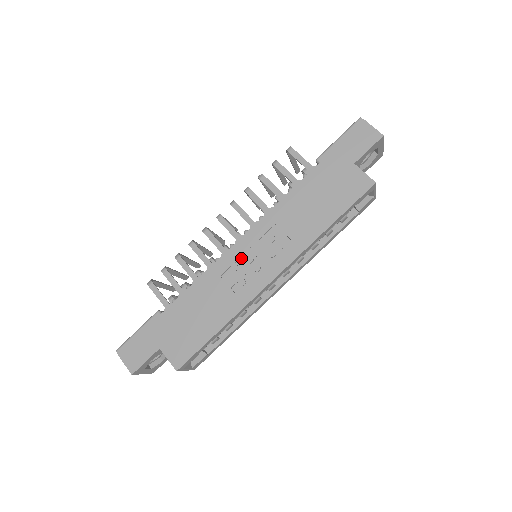
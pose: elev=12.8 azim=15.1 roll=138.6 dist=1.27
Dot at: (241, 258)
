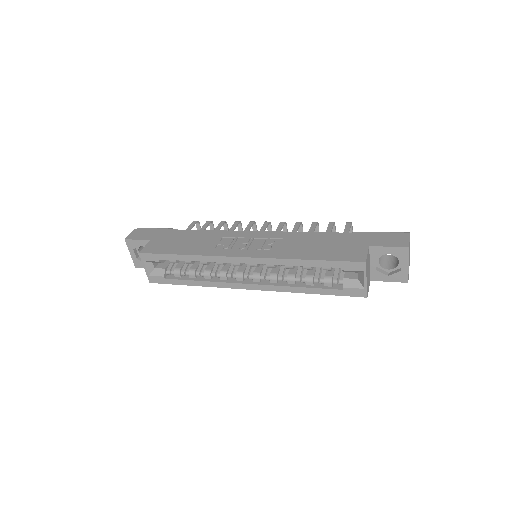
Dot at: (244, 238)
